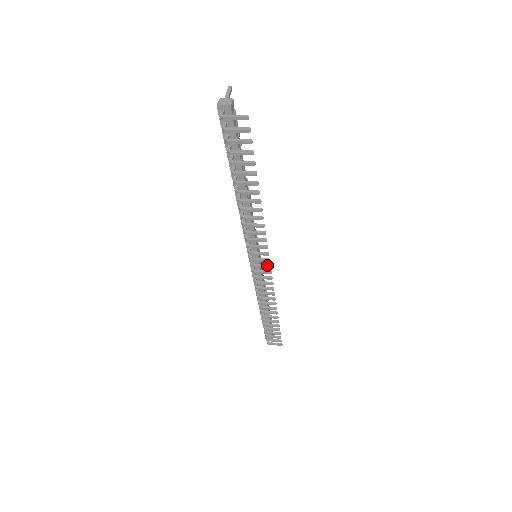
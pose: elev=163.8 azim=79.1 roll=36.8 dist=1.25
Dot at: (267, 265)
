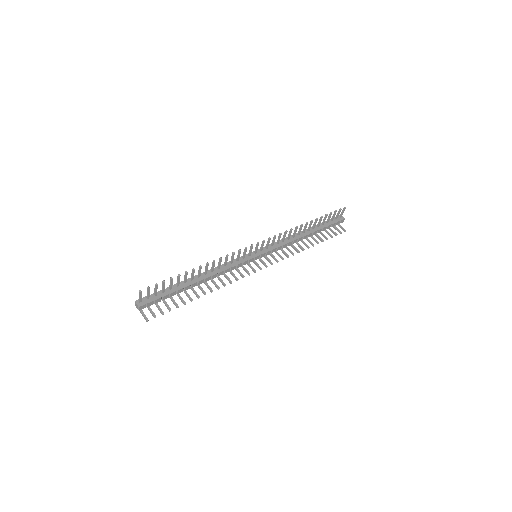
Dot at: (259, 268)
